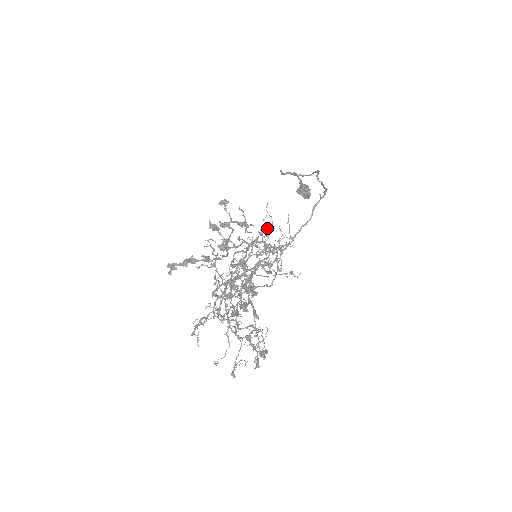
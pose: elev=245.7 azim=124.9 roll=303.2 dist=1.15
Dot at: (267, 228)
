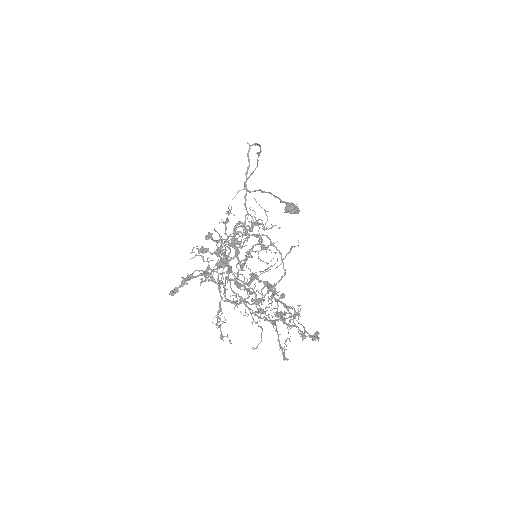
Dot at: (259, 236)
